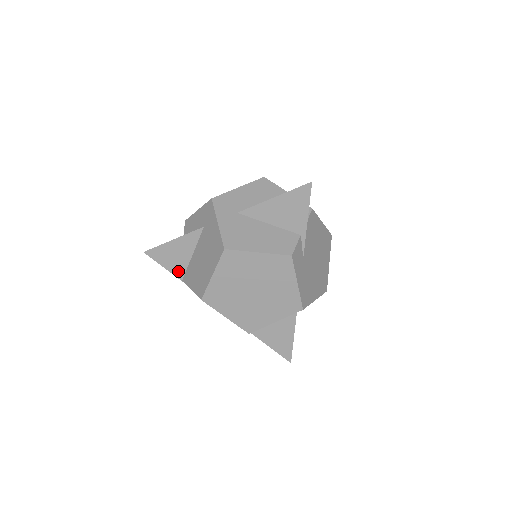
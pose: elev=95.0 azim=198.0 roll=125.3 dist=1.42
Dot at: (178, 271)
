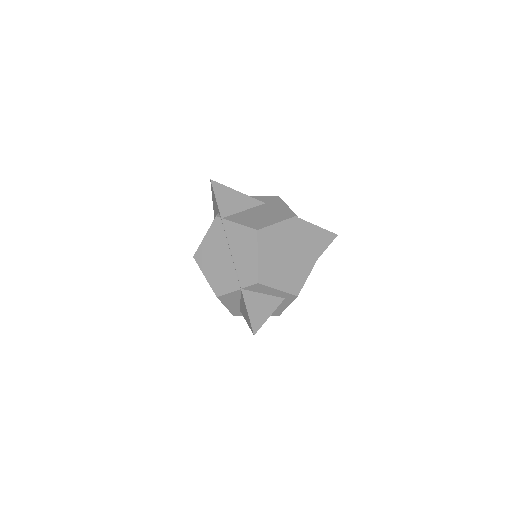
Dot at: (225, 211)
